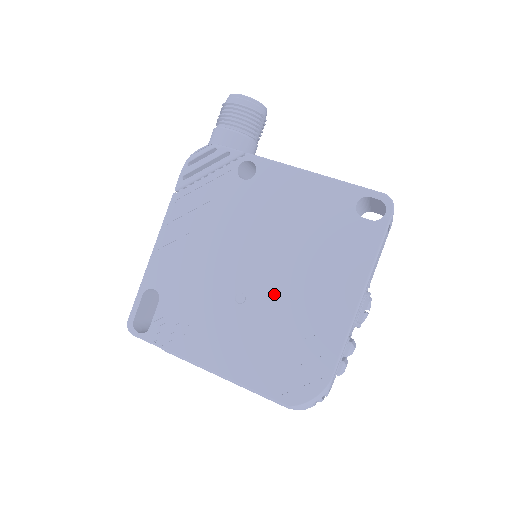
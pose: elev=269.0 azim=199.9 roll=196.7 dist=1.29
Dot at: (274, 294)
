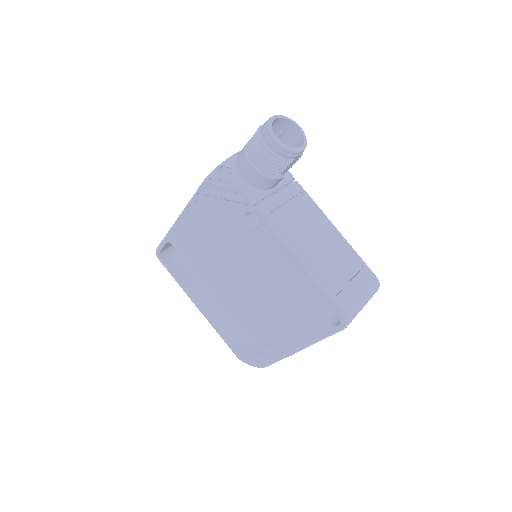
Dot at: (247, 307)
